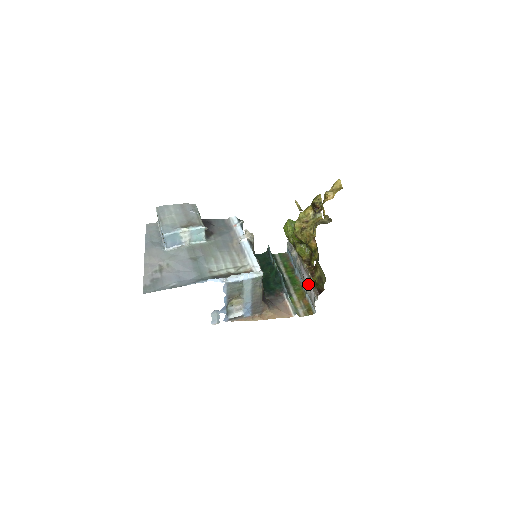
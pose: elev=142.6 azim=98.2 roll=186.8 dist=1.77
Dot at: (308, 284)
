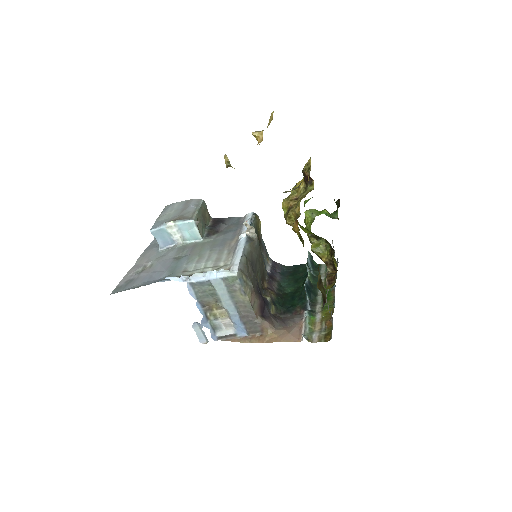
Dot at: occluded
